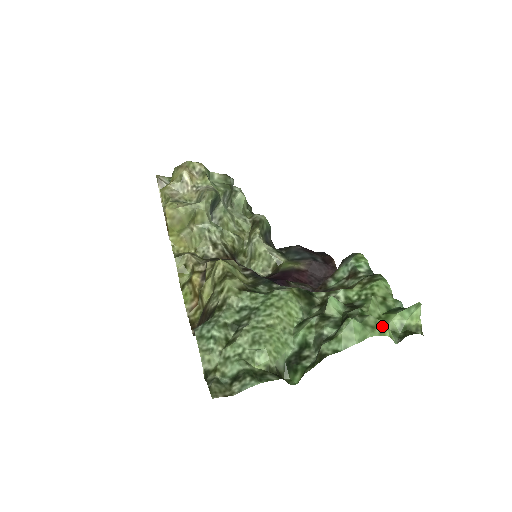
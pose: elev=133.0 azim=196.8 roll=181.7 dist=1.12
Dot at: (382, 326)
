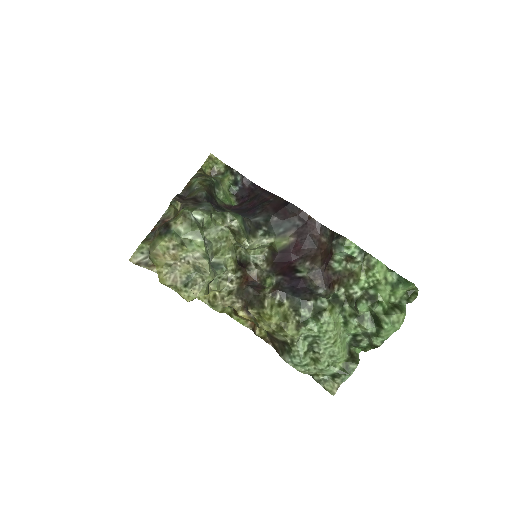
Dot at: (402, 317)
